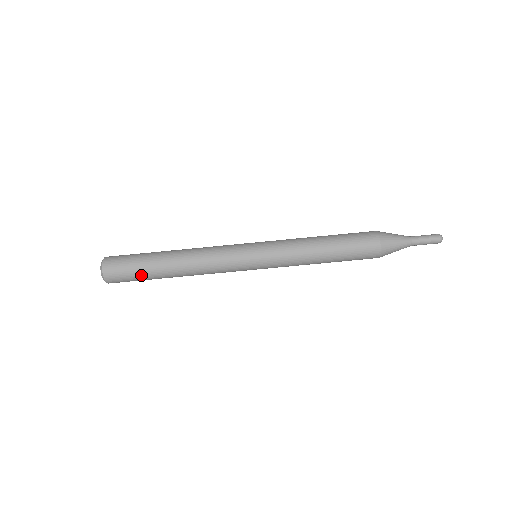
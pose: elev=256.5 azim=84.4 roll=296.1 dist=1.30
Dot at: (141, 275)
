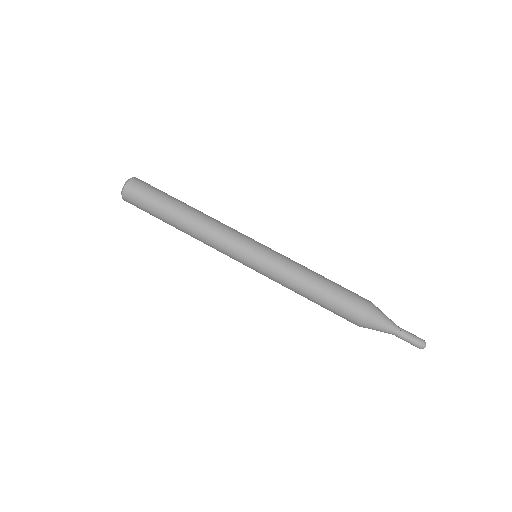
Dot at: (153, 210)
